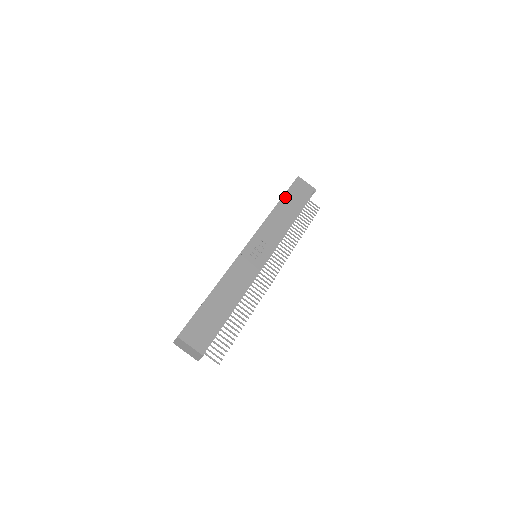
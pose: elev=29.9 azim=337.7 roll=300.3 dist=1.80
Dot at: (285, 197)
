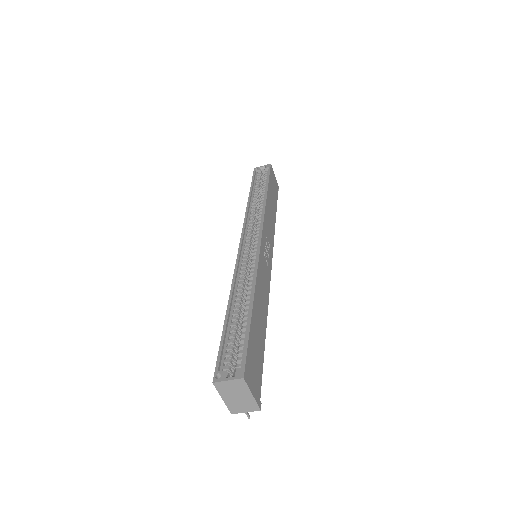
Dot at: (269, 186)
